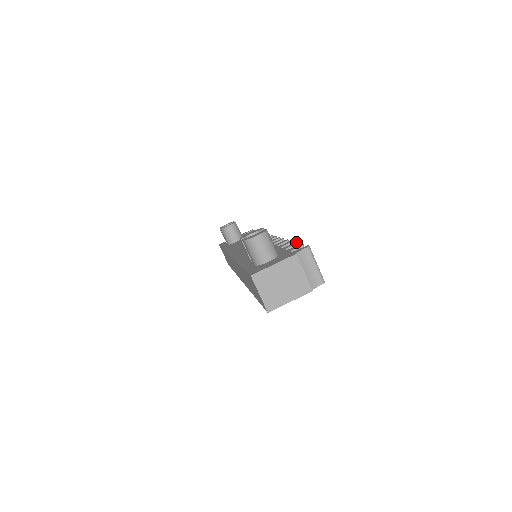
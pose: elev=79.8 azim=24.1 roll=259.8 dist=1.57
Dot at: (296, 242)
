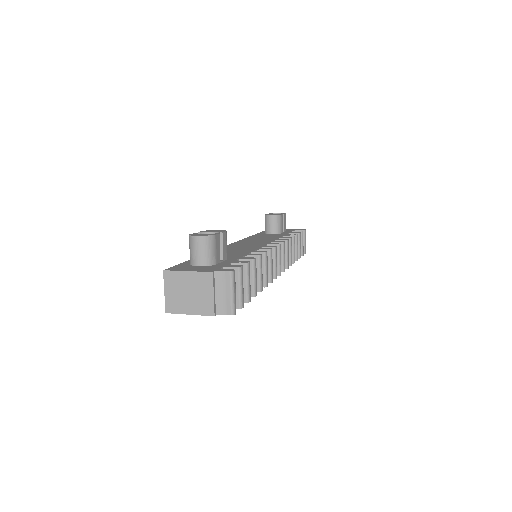
Dot at: (248, 261)
